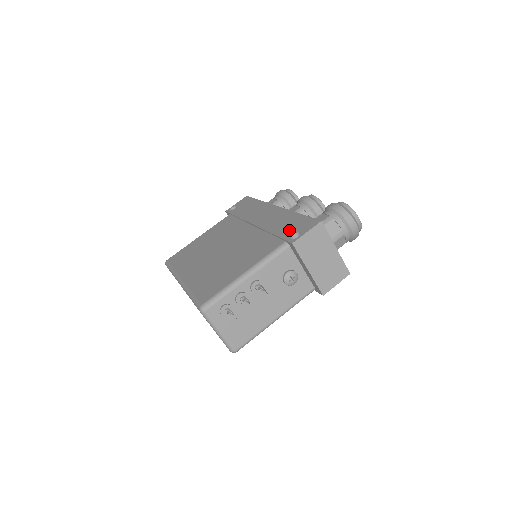
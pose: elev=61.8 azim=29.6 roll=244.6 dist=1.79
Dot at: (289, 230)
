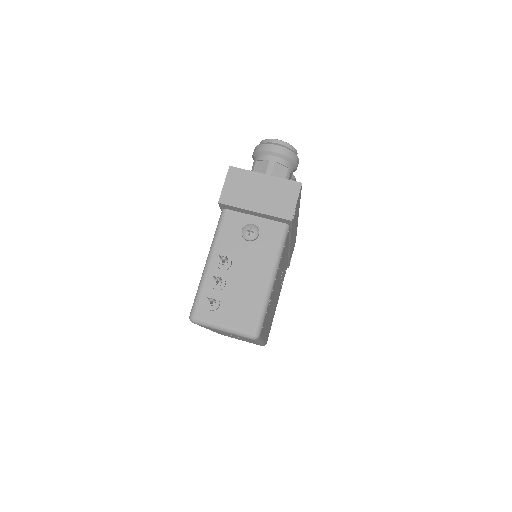
Dot at: occluded
